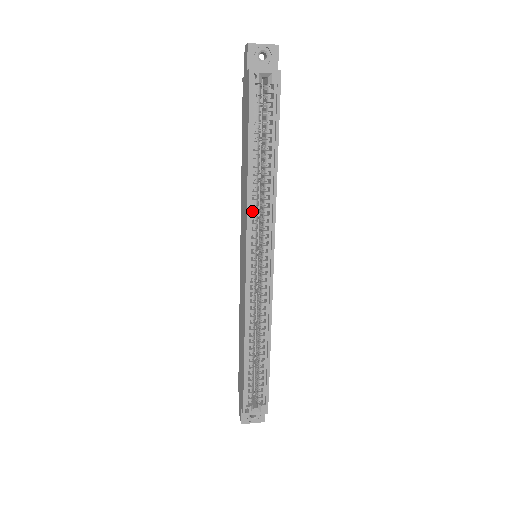
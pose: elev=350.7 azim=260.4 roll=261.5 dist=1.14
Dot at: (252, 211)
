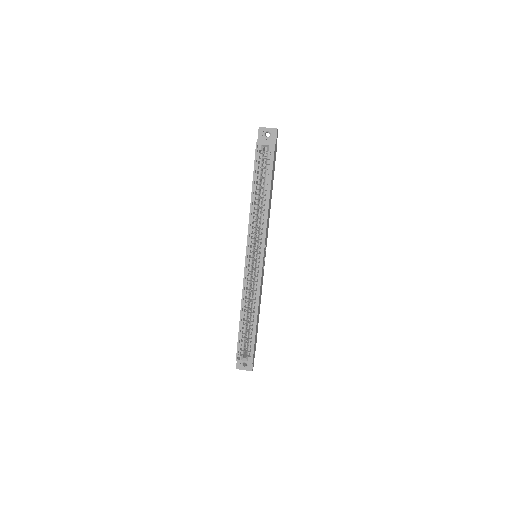
Dot at: occluded
